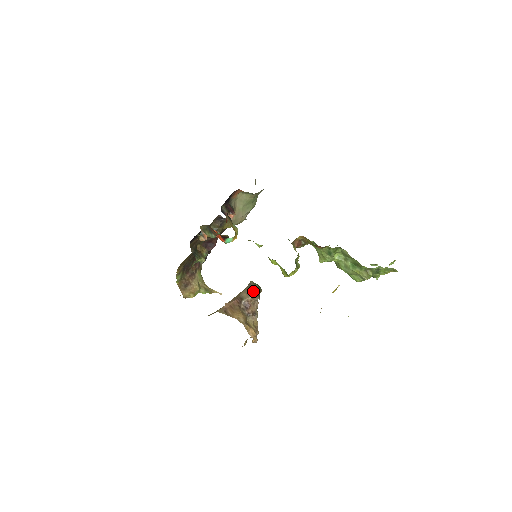
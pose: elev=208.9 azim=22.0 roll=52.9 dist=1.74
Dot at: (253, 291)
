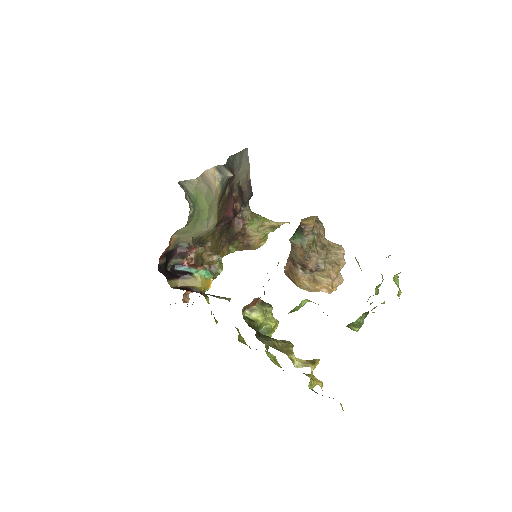
Dot at: (297, 252)
